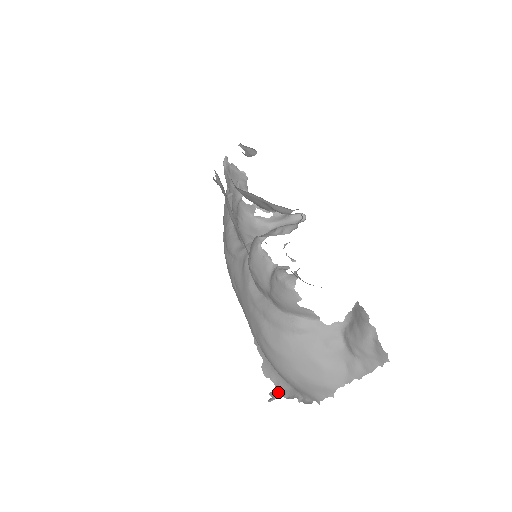
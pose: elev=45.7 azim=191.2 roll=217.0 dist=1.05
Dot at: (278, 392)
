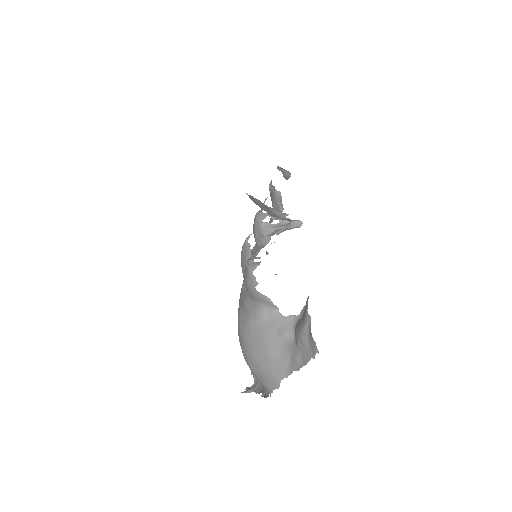
Dot at: (253, 387)
